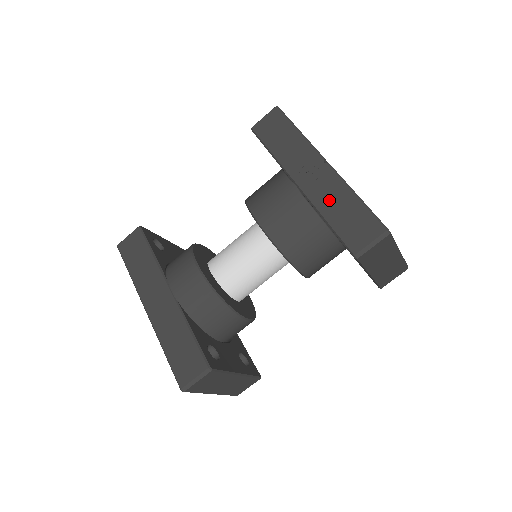
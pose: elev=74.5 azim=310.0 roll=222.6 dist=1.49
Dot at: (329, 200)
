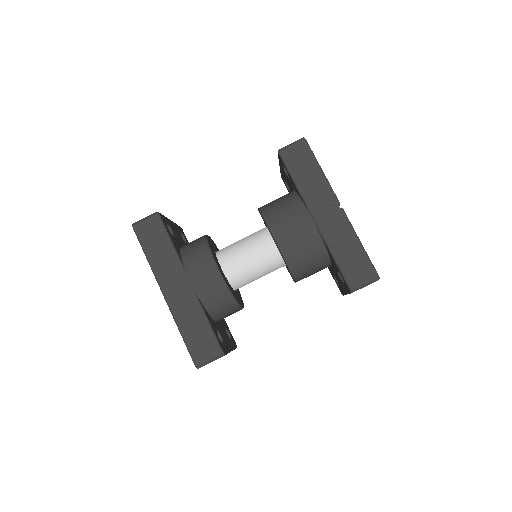
Dot at: (339, 241)
